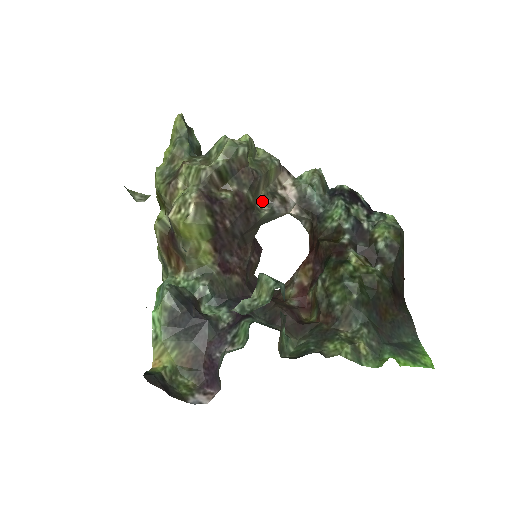
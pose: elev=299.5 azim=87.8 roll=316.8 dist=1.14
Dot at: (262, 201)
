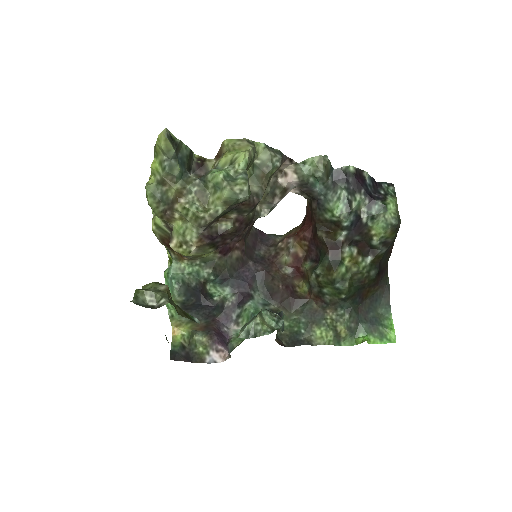
Dot at: (262, 202)
